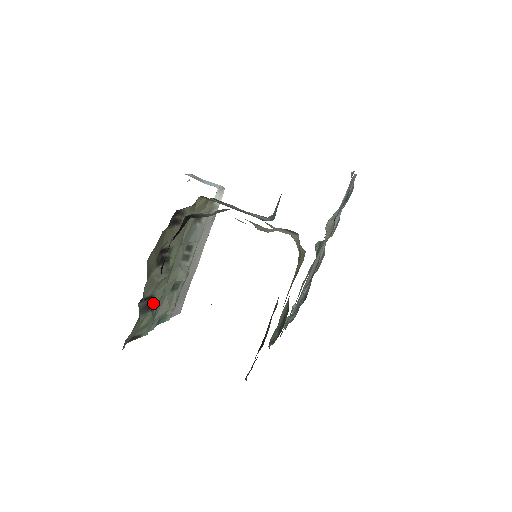
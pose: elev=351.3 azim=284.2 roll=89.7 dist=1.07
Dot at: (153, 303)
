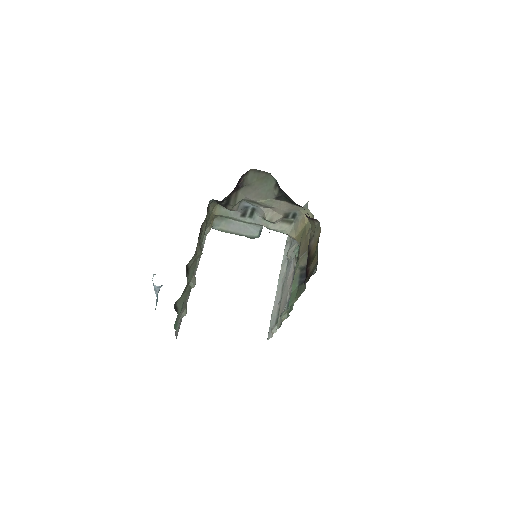
Dot at: (187, 282)
